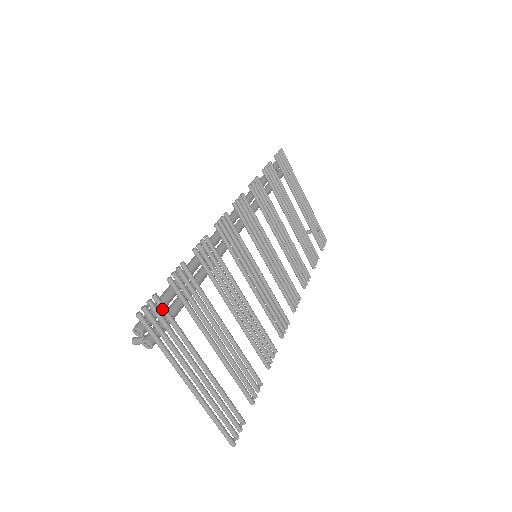
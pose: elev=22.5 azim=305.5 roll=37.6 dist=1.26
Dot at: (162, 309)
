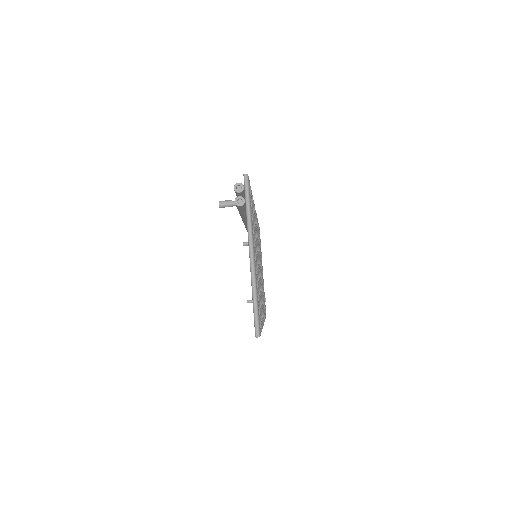
Dot at: occluded
